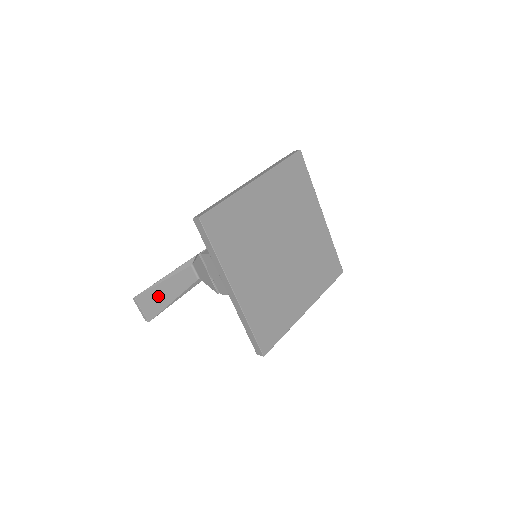
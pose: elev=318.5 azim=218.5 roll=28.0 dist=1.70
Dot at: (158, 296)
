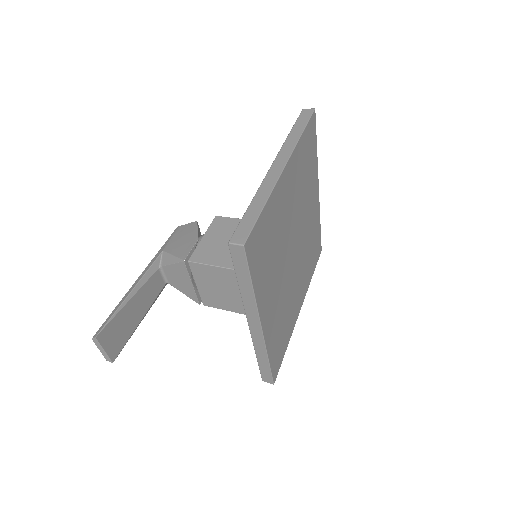
Dot at: (123, 323)
